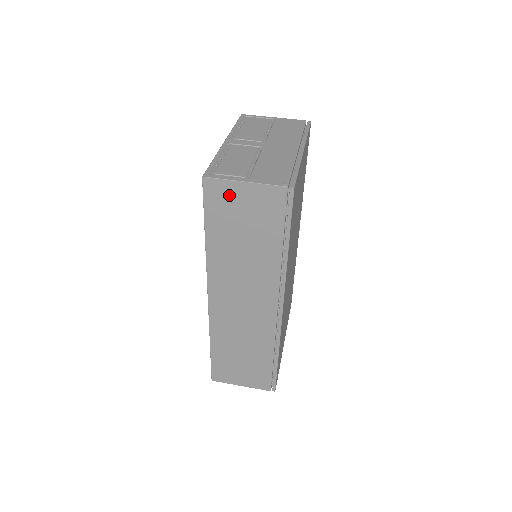
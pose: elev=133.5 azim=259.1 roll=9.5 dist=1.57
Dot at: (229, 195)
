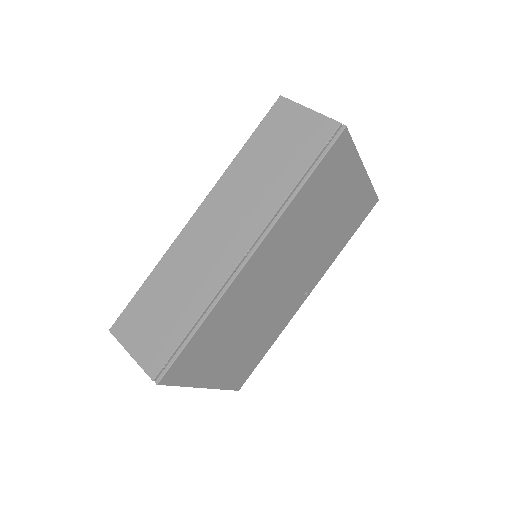
Dot at: (289, 116)
